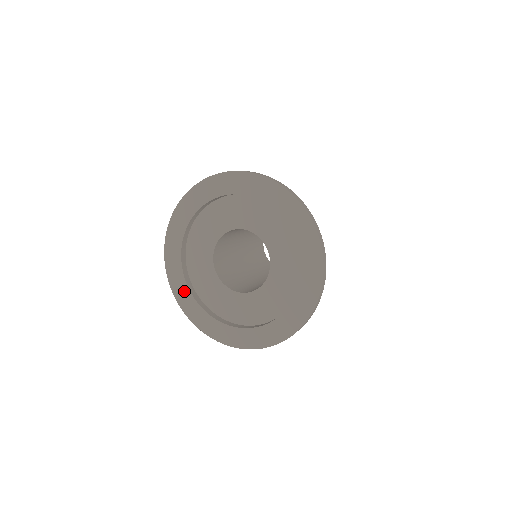
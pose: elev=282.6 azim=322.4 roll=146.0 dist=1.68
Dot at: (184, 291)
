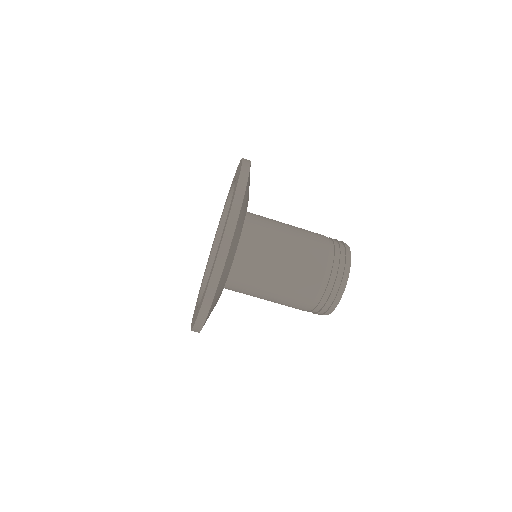
Dot at: occluded
